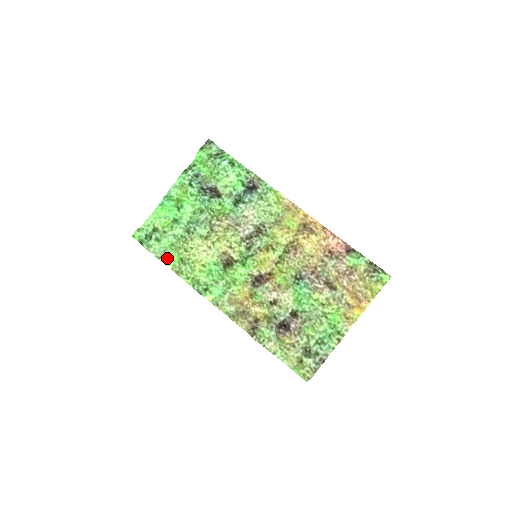
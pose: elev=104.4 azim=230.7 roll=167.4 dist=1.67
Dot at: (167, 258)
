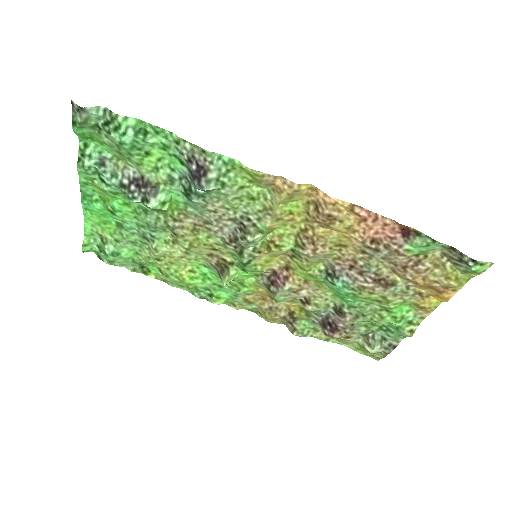
Dot at: (142, 267)
